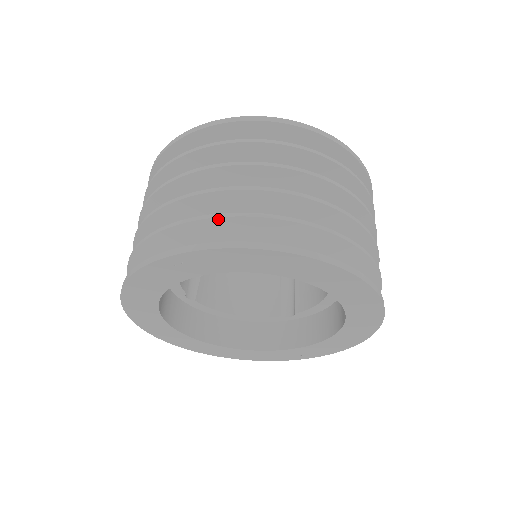
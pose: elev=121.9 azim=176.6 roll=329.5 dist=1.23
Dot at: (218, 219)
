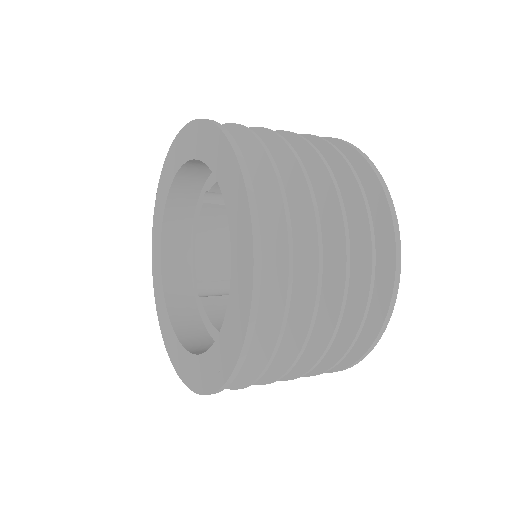
Dot at: occluded
